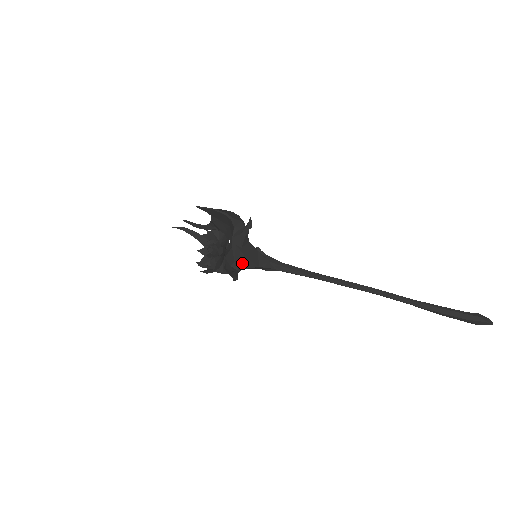
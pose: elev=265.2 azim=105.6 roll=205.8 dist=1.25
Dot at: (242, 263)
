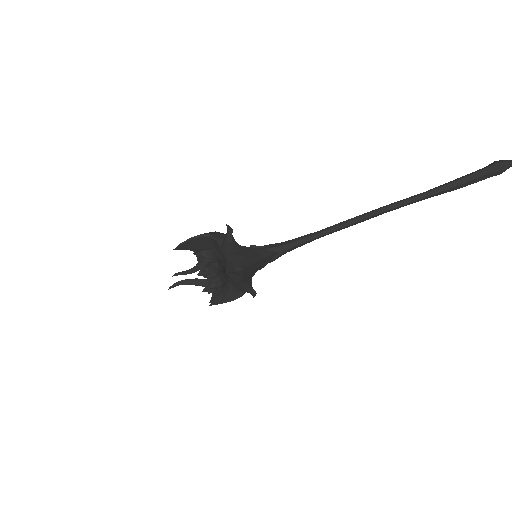
Dot at: (243, 263)
